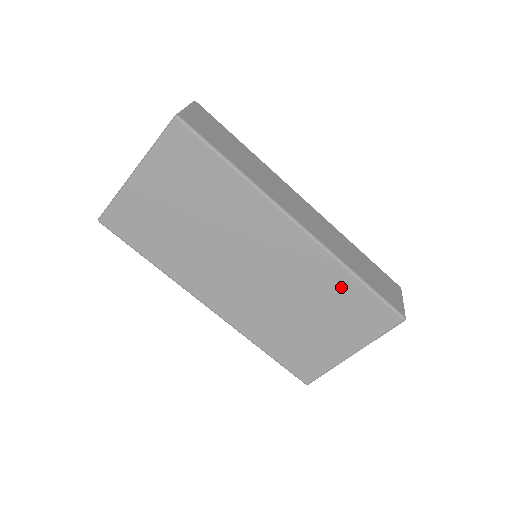
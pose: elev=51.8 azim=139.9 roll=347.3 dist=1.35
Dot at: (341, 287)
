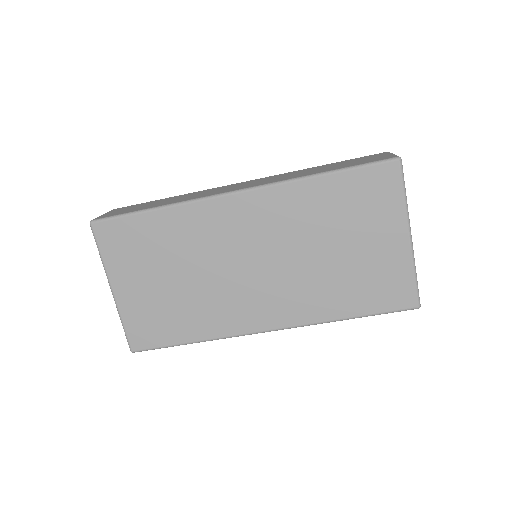
Dot at: (321, 196)
